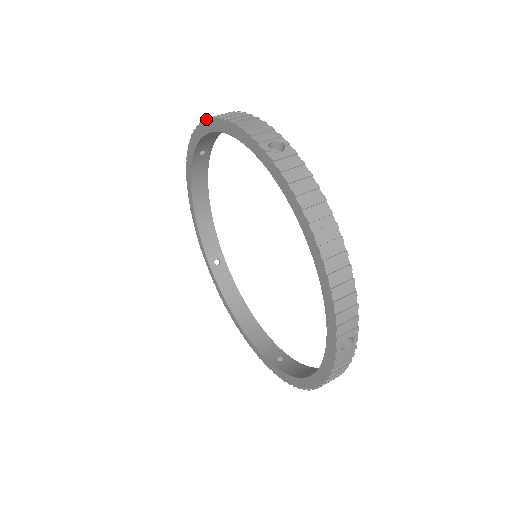
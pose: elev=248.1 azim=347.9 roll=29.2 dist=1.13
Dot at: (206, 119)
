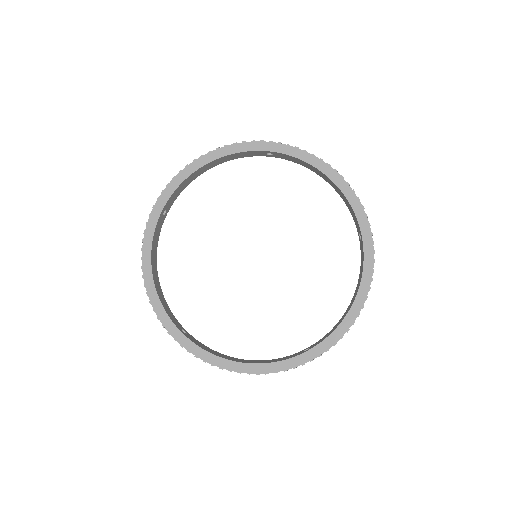
Dot at: (188, 165)
